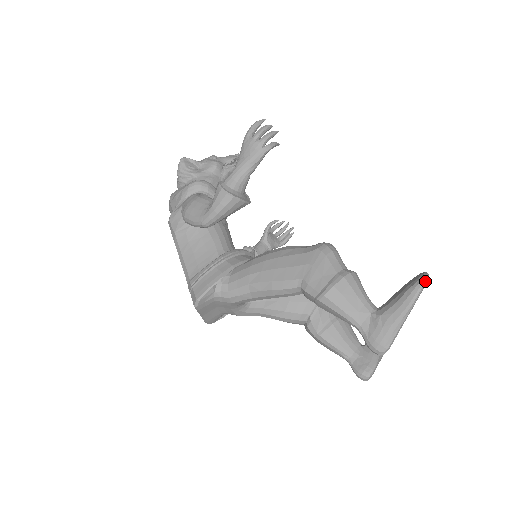
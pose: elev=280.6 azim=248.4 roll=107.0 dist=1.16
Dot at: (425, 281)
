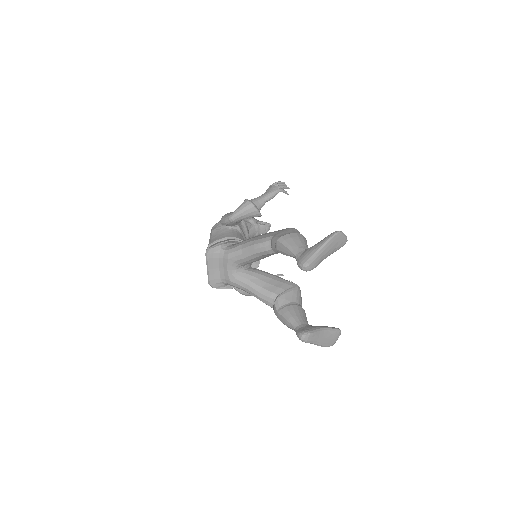
Dot at: (340, 231)
